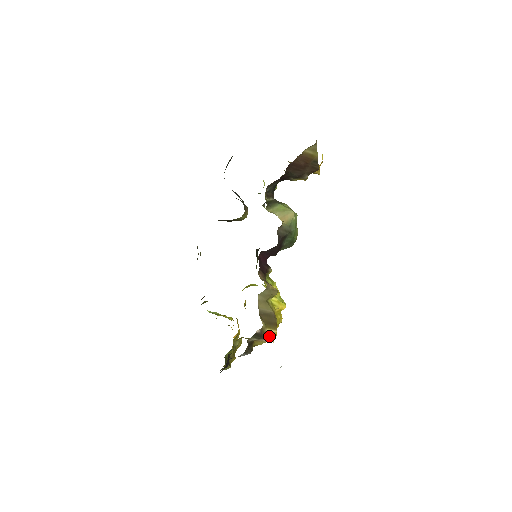
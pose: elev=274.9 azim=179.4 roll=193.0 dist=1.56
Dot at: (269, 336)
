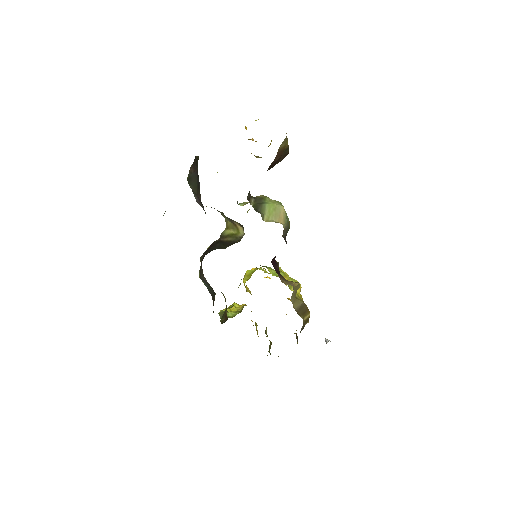
Dot at: (306, 321)
